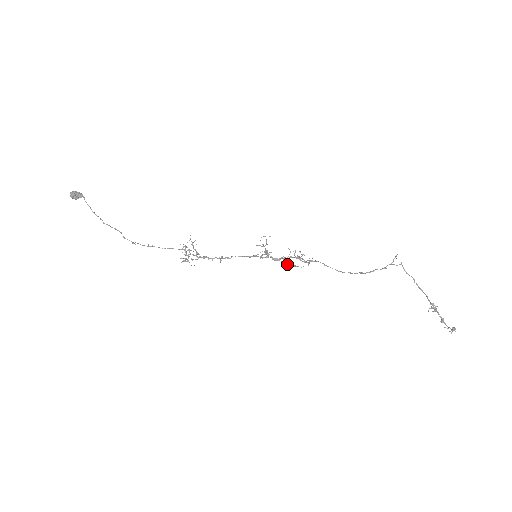
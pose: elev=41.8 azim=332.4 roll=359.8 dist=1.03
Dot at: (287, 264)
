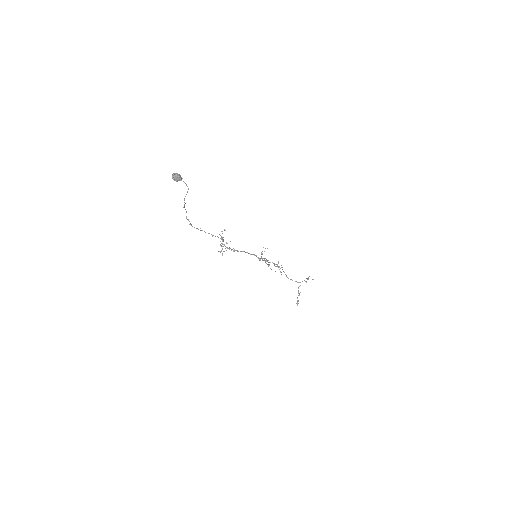
Dot at: occluded
